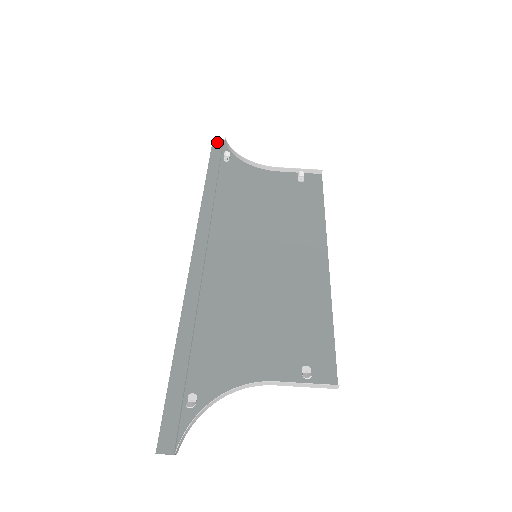
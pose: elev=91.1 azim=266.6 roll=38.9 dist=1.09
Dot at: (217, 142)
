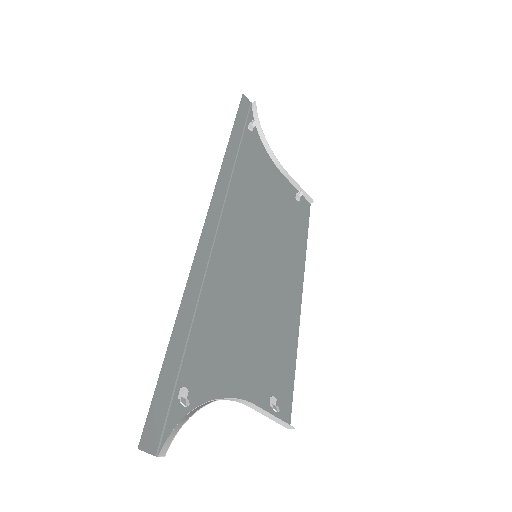
Dot at: (246, 101)
